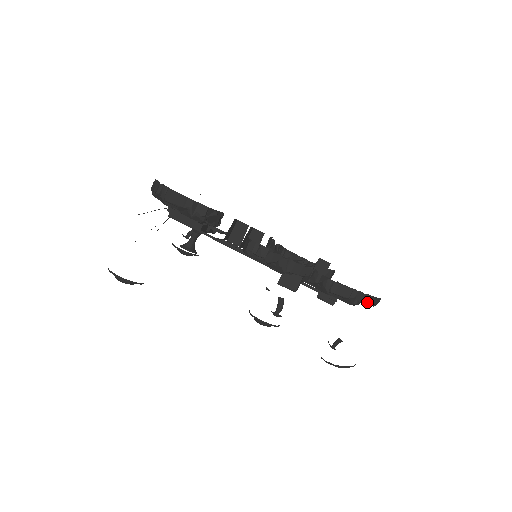
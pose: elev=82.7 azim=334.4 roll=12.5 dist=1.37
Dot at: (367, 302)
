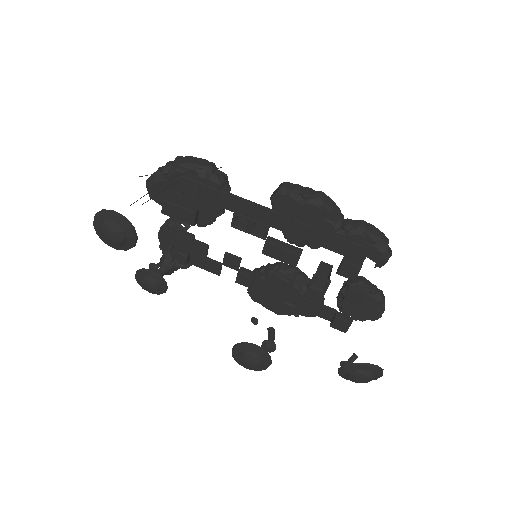
Dot at: (379, 296)
